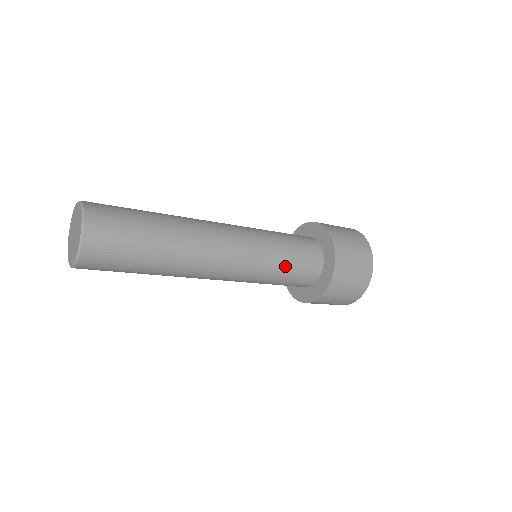
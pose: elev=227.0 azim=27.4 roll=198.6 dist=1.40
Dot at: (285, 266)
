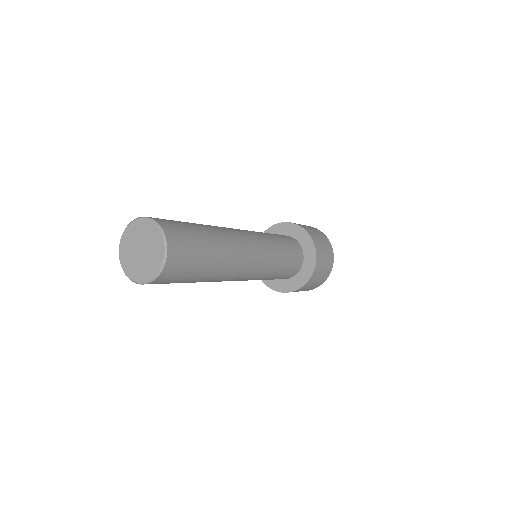
Dot at: (276, 237)
